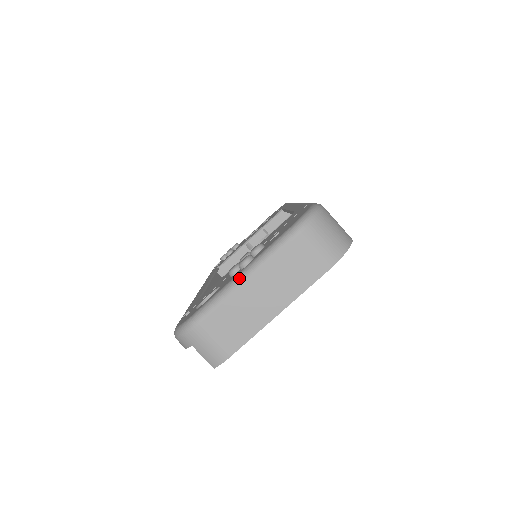
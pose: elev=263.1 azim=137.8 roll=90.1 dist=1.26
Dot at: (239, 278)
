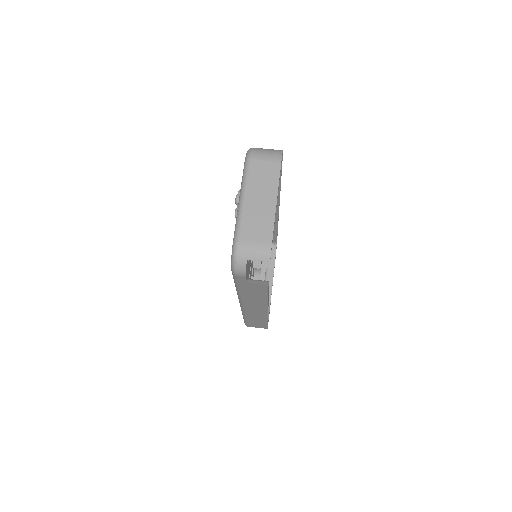
Dot at: (240, 203)
